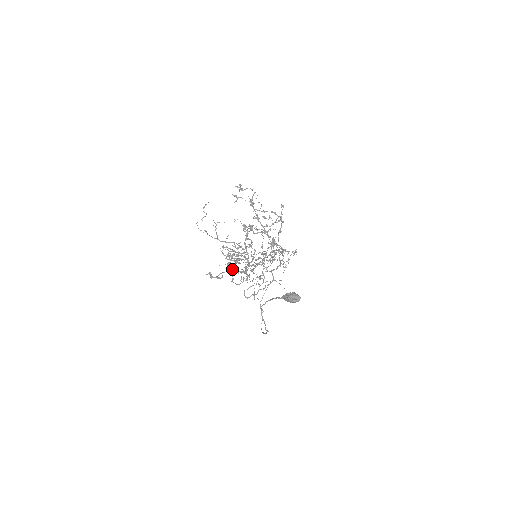
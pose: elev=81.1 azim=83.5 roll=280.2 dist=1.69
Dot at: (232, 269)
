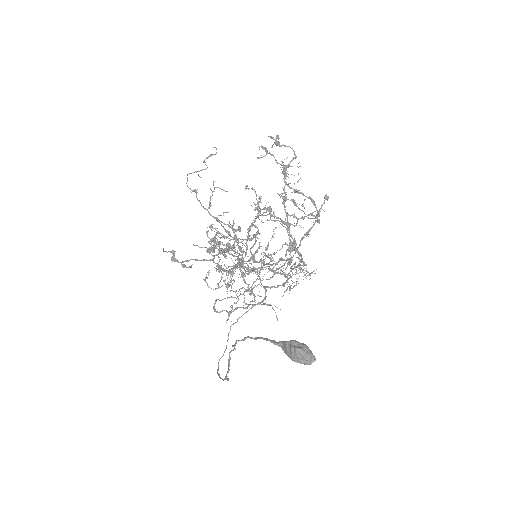
Dot at: (213, 260)
